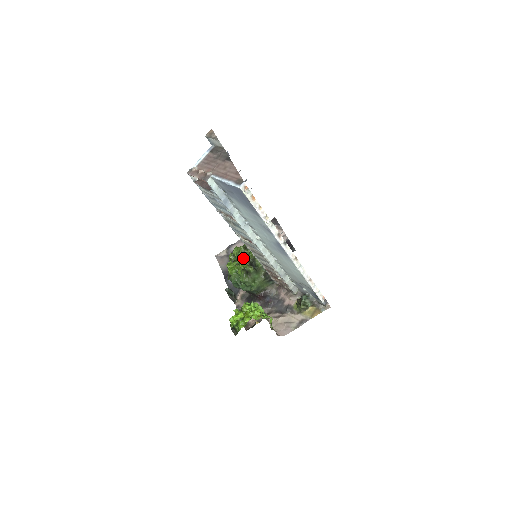
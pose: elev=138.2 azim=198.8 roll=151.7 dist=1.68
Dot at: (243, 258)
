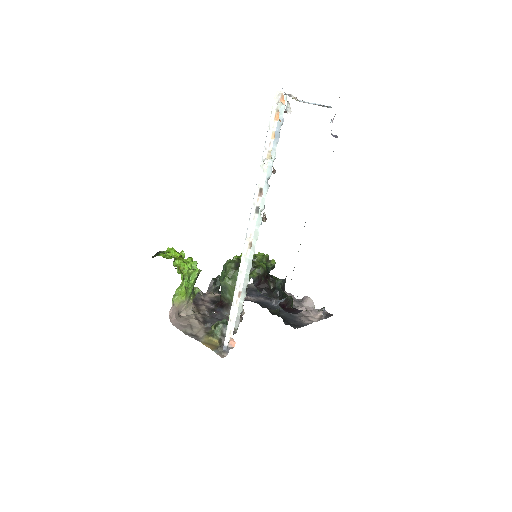
Dot at: occluded
